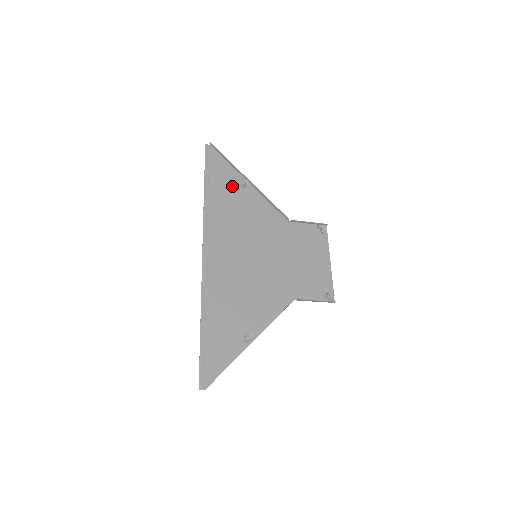
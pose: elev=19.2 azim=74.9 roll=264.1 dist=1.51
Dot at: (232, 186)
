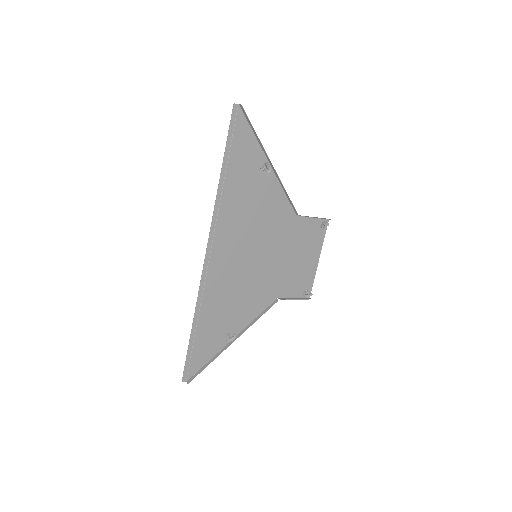
Dot at: (252, 169)
